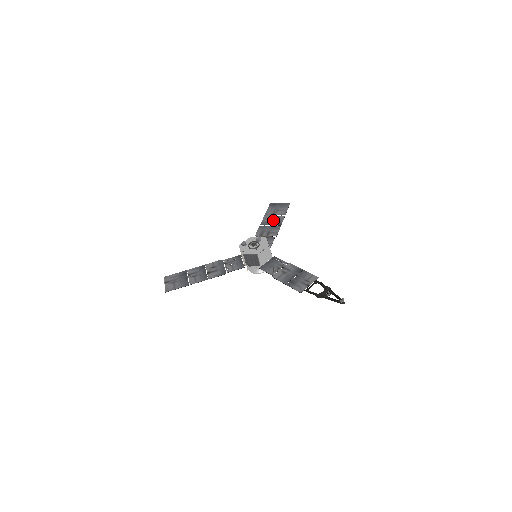
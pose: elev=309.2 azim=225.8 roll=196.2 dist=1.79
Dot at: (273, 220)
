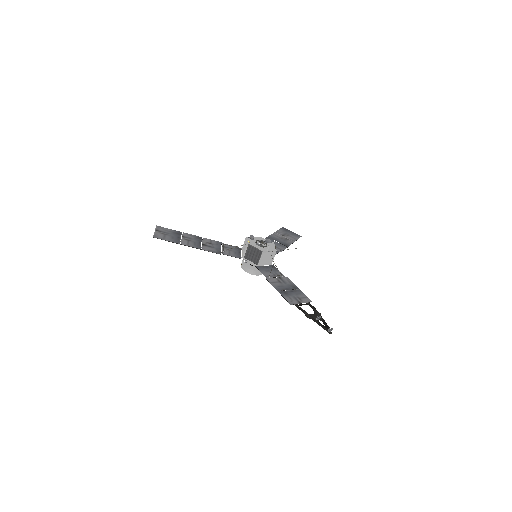
Dot at: (282, 239)
